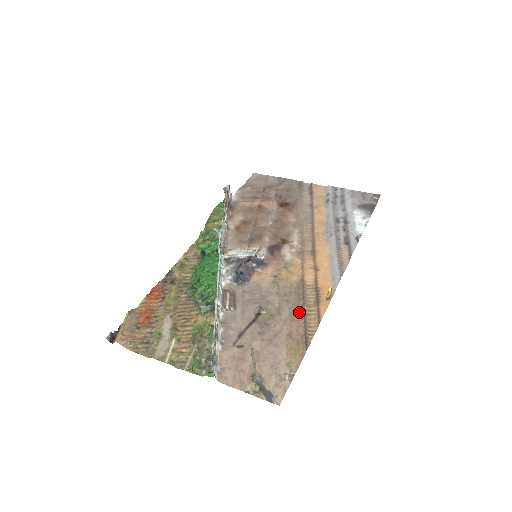
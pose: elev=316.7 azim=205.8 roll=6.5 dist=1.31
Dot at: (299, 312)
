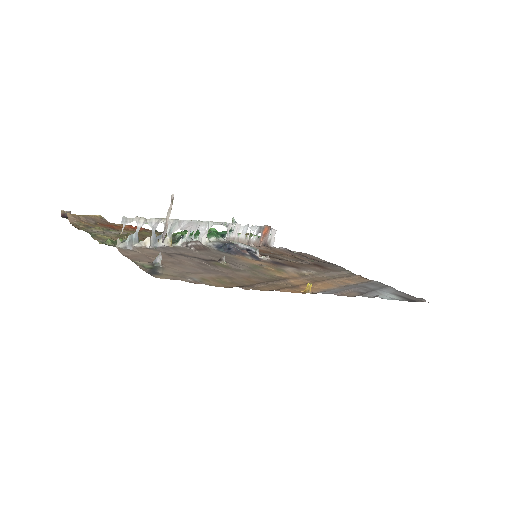
Dot at: (259, 281)
